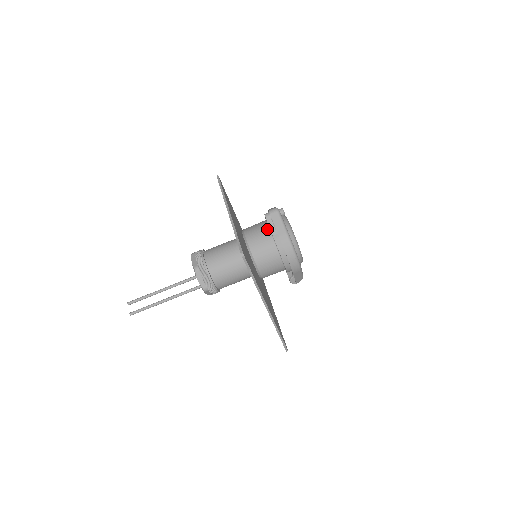
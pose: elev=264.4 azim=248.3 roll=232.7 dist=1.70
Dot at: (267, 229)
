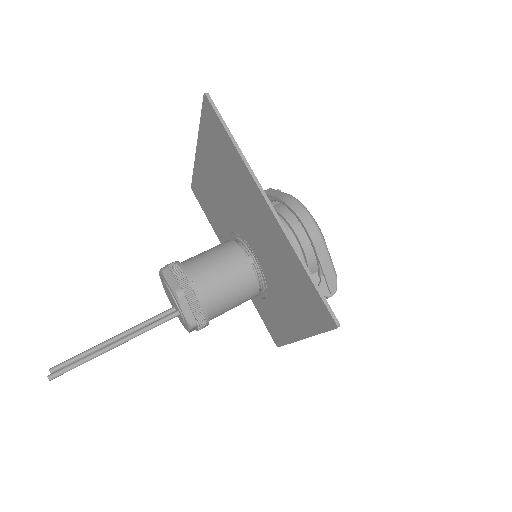
Dot at: occluded
